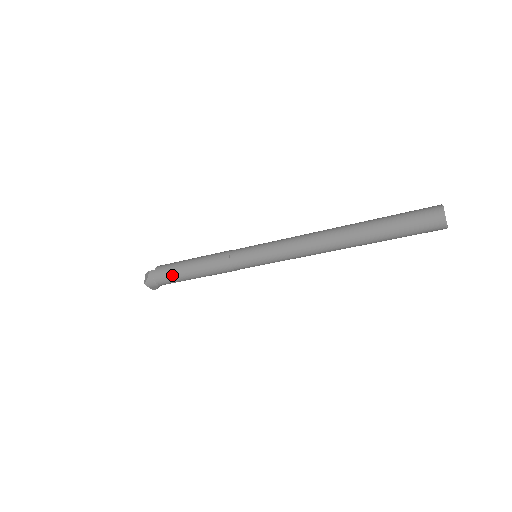
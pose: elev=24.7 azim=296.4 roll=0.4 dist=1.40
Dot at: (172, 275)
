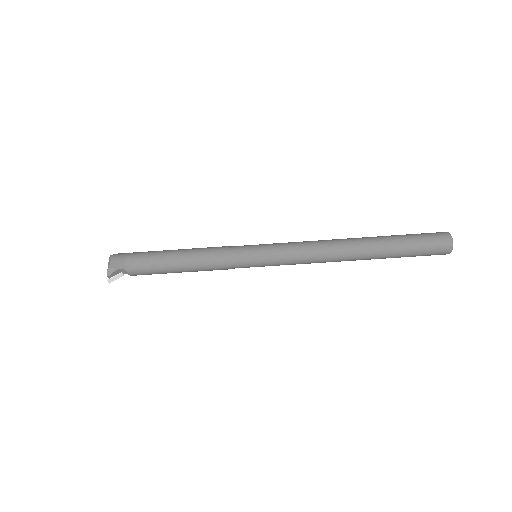
Dot at: (153, 251)
